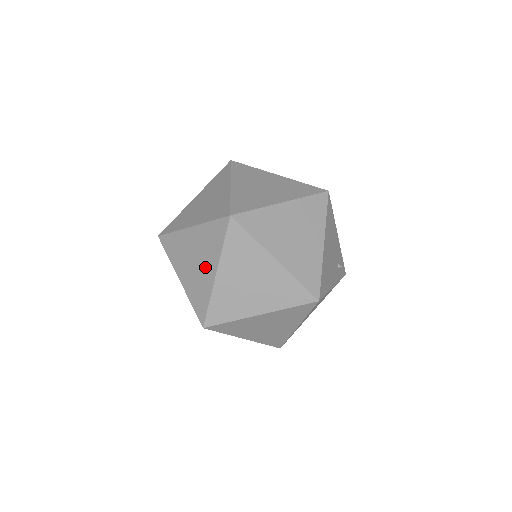
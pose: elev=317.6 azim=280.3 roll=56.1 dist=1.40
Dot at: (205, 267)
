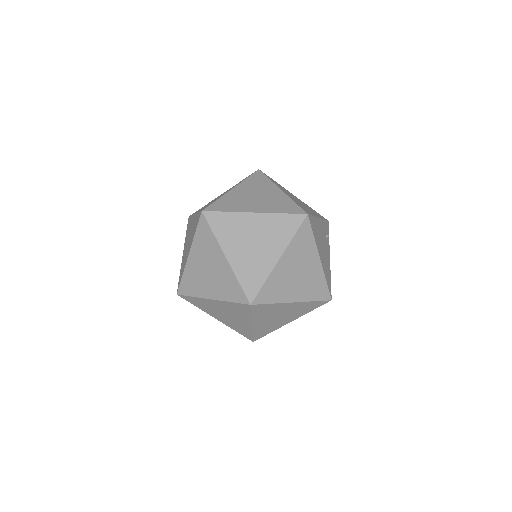
Dot at: (239, 320)
